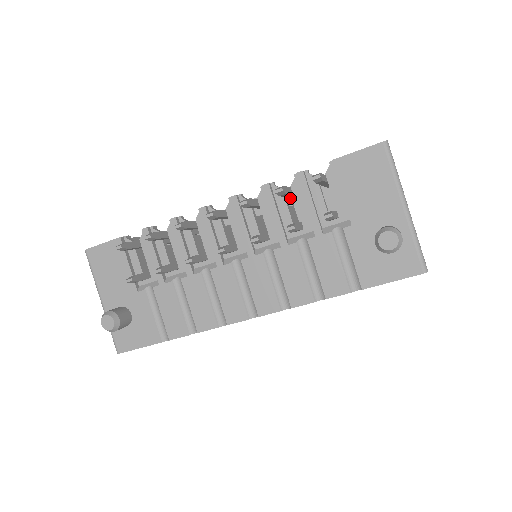
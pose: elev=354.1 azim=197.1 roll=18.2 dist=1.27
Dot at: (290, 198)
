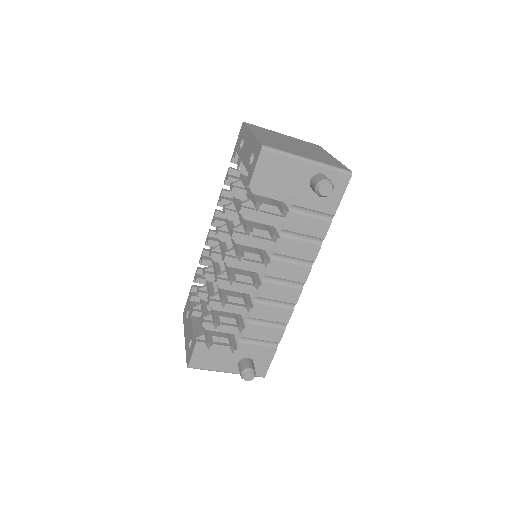
Dot at: (234, 212)
